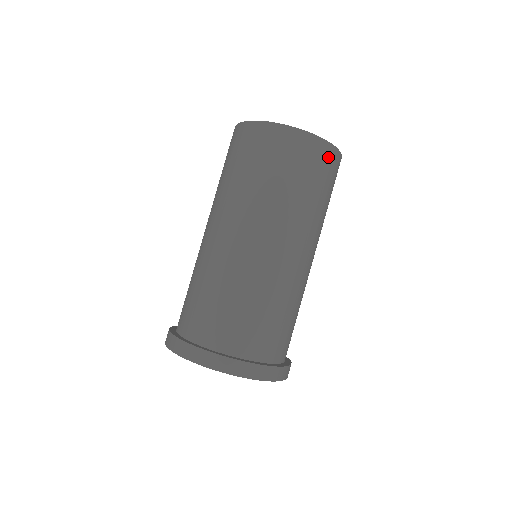
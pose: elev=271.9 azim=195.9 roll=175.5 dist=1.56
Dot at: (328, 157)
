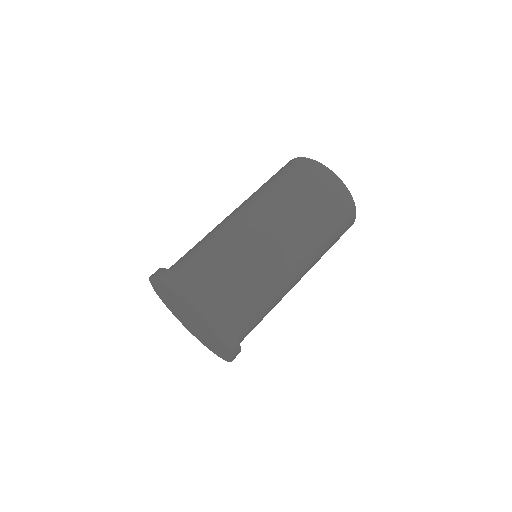
Dot at: (350, 219)
